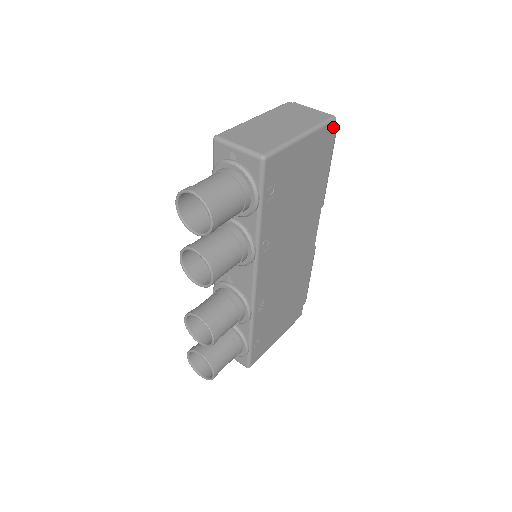
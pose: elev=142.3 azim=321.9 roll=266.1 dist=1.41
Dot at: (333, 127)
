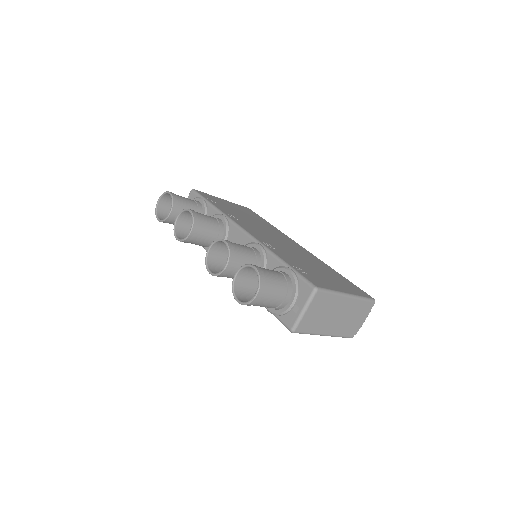
Dot at: occluded
